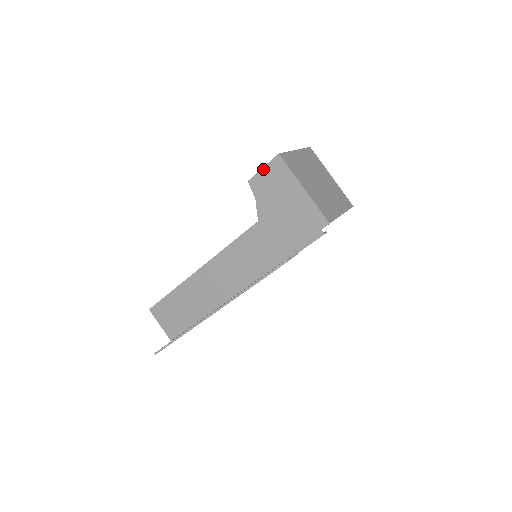
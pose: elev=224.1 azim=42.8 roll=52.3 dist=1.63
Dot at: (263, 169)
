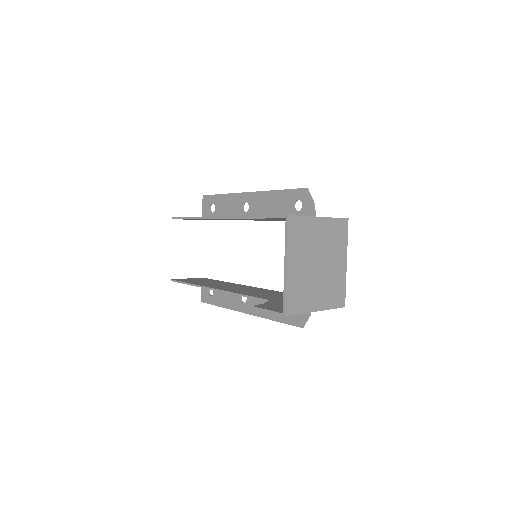
Dot at: (268, 312)
